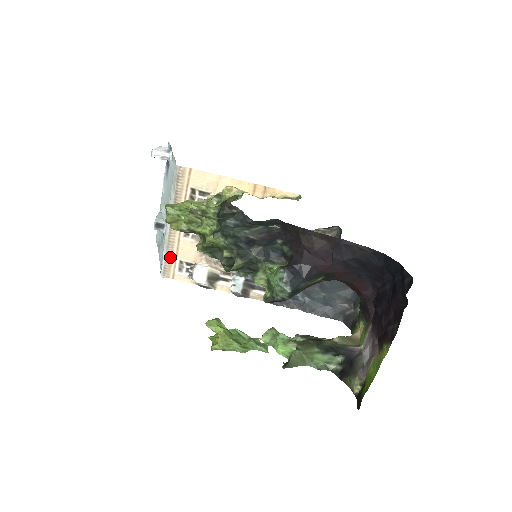
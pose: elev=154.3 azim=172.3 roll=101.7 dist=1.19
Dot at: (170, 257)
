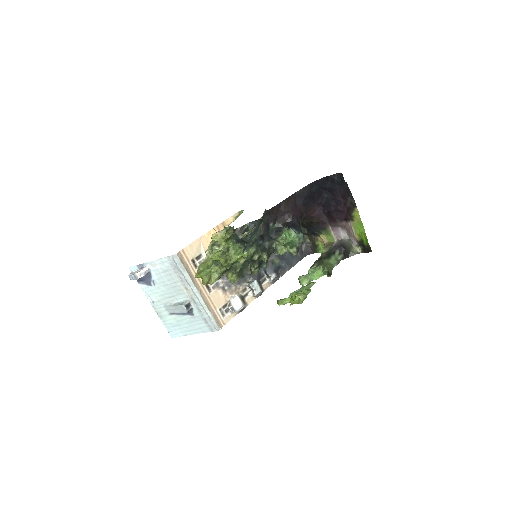
Dot at: (213, 313)
